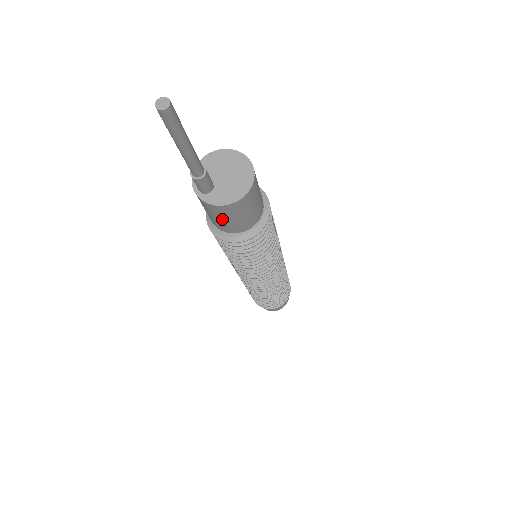
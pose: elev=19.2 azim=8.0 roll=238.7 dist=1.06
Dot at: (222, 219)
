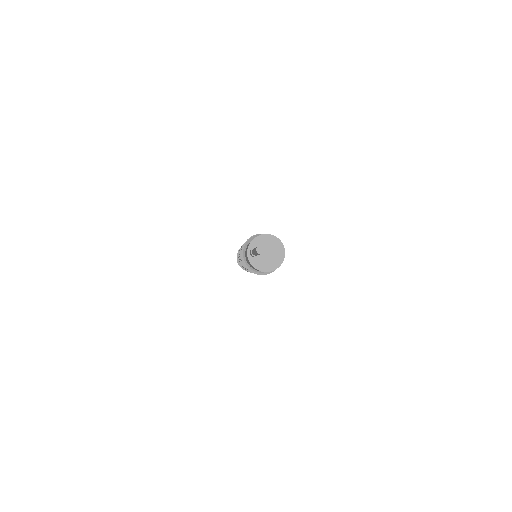
Dot at: (251, 266)
